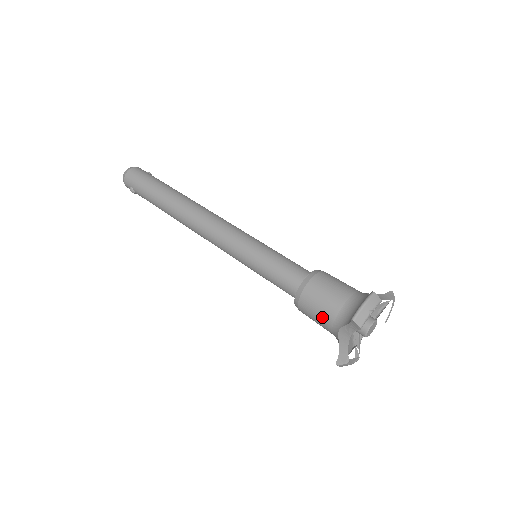
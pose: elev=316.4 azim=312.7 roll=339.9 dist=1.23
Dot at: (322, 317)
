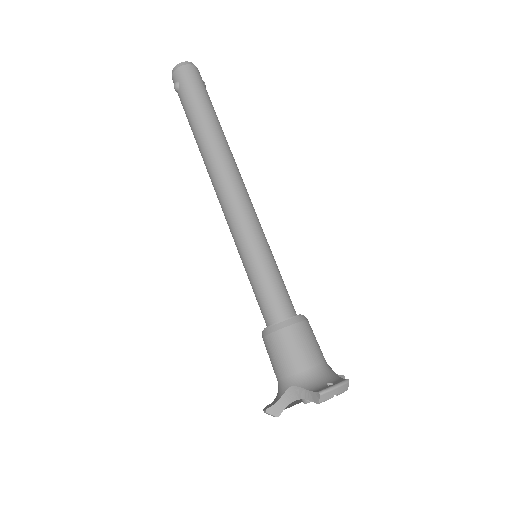
Dot at: (285, 363)
